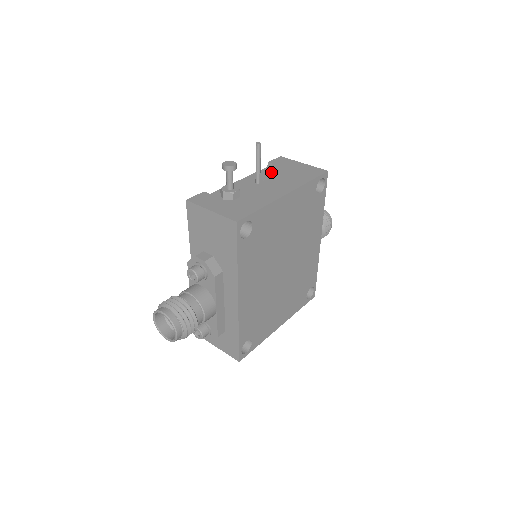
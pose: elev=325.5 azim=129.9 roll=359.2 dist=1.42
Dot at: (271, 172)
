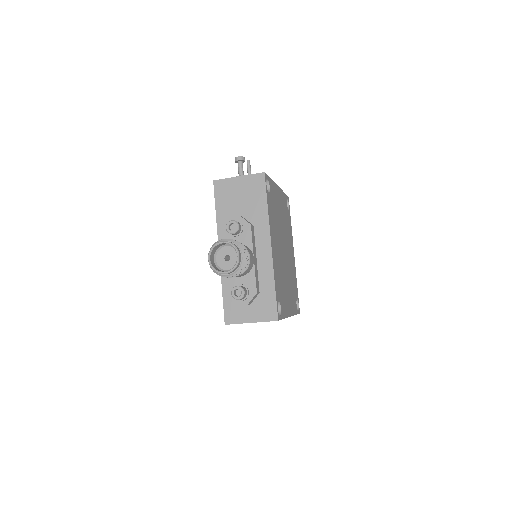
Dot at: occluded
